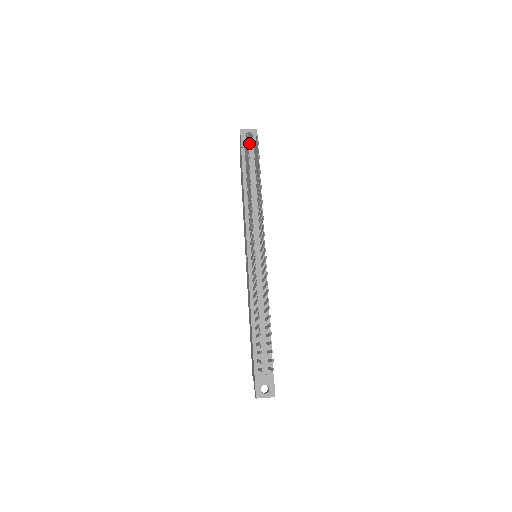
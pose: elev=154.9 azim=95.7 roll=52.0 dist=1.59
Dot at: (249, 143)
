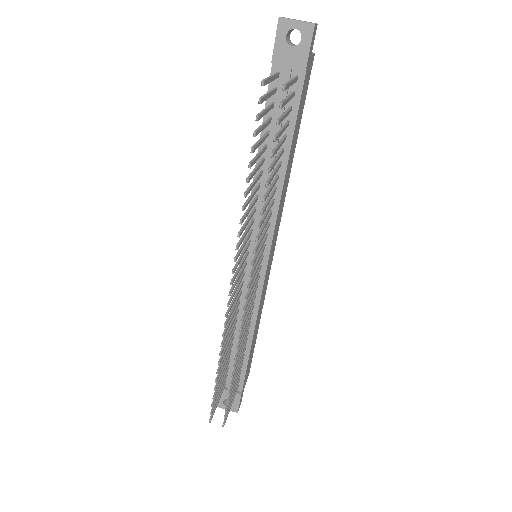
Dot at: (289, 56)
